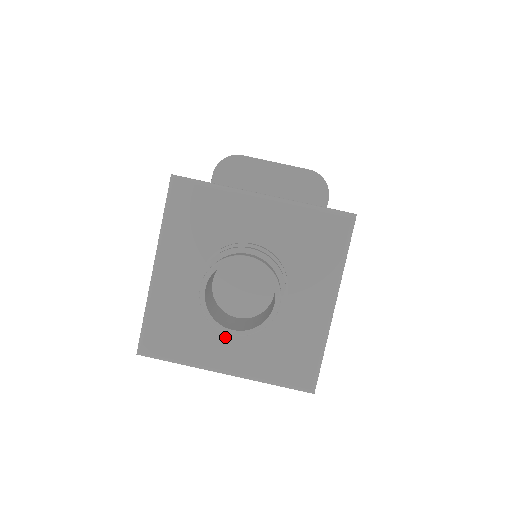
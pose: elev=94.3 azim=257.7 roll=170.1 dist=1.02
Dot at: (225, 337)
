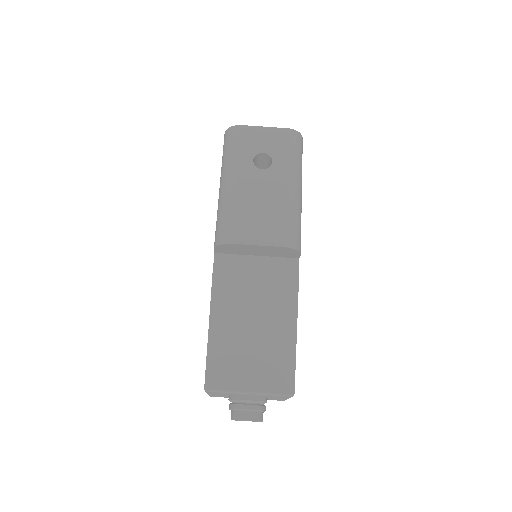
Dot at: occluded
